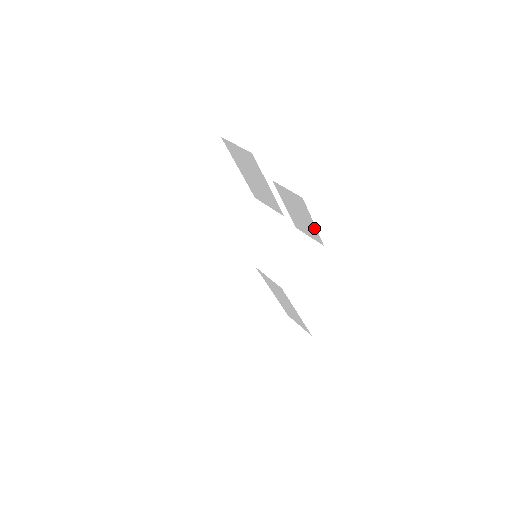
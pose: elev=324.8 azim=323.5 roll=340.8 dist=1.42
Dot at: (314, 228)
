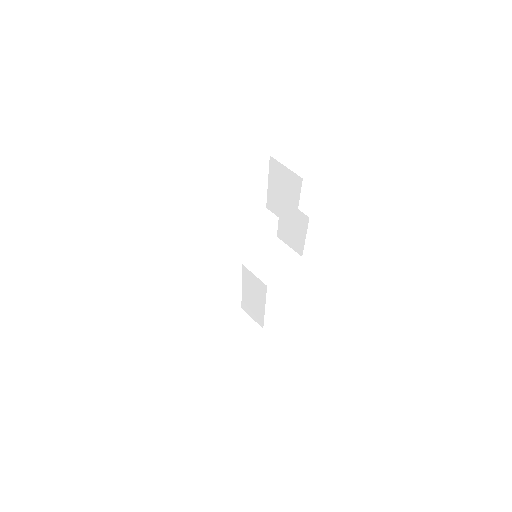
Dot at: (302, 242)
